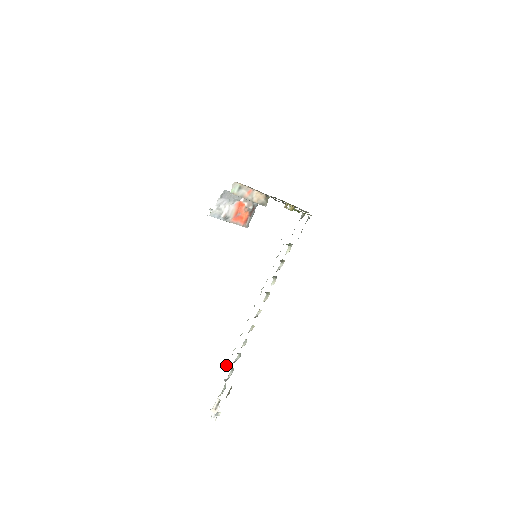
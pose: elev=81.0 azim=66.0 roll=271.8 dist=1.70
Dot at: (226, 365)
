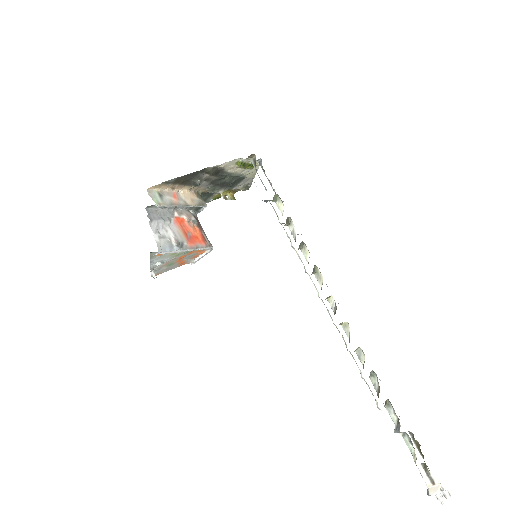
Dot at: occluded
